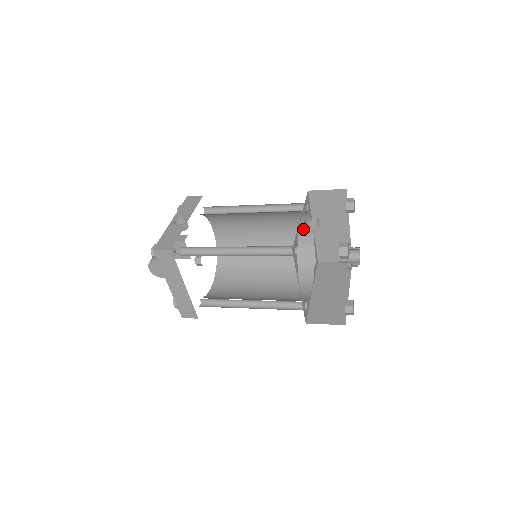
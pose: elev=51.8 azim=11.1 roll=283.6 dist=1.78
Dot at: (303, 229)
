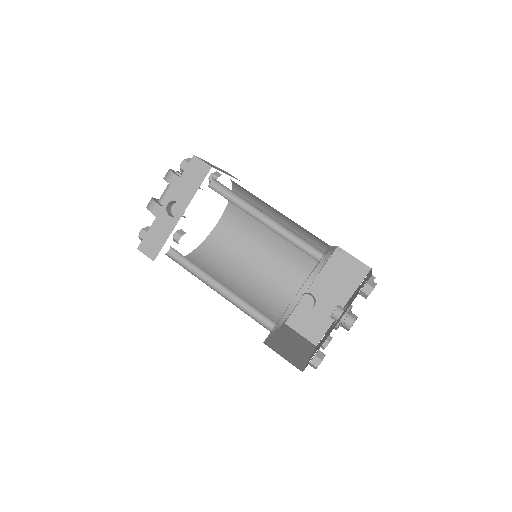
Dot at: (323, 241)
